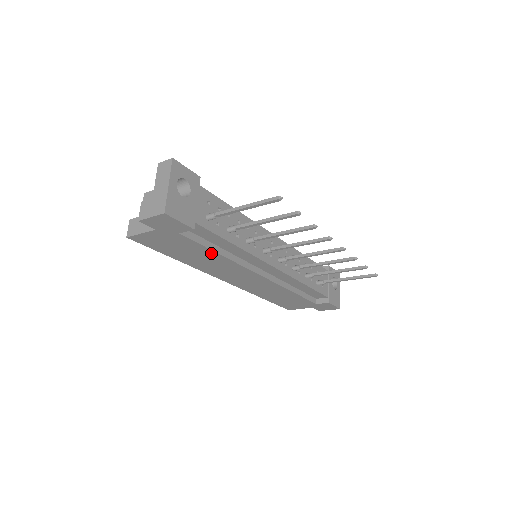
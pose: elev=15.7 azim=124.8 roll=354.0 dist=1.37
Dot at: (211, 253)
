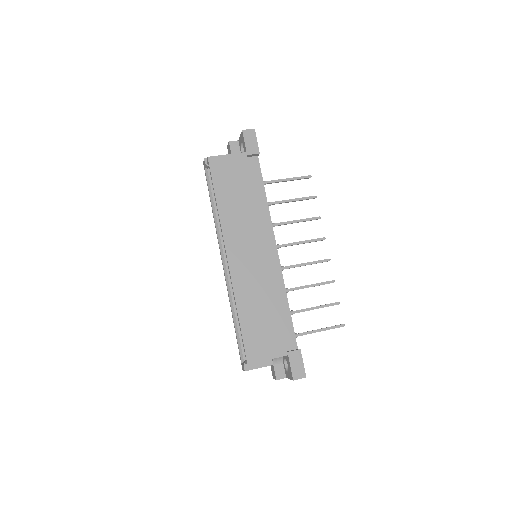
Dot at: occluded
